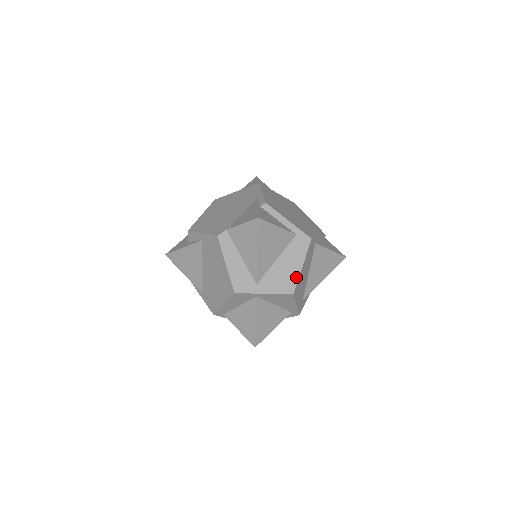
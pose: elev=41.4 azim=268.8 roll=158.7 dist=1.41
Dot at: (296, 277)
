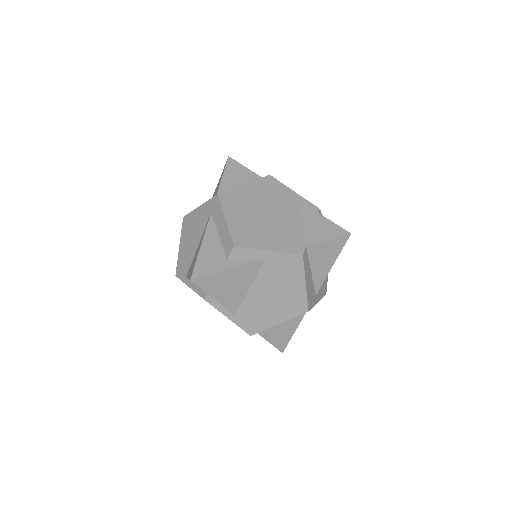
Dot at: (327, 277)
